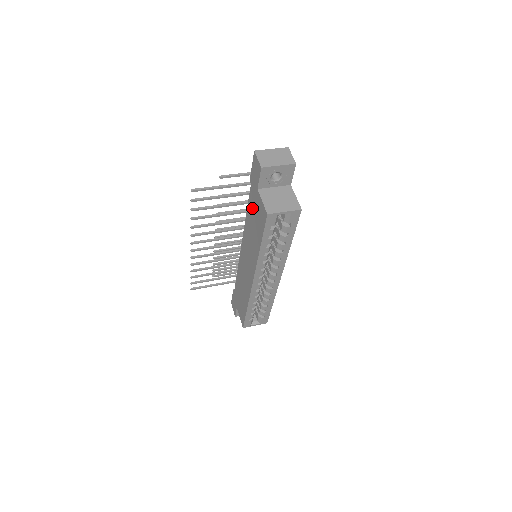
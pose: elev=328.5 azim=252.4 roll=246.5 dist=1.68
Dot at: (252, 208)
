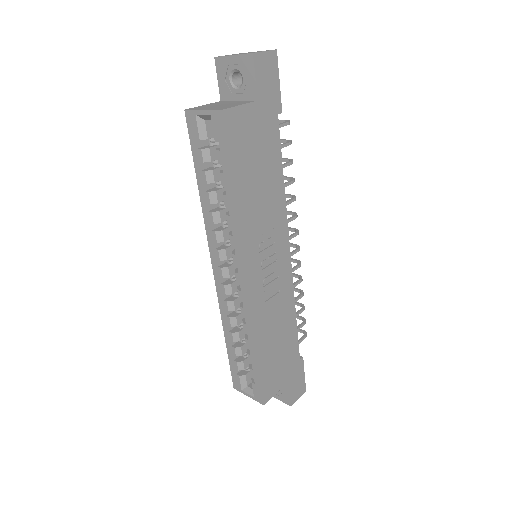
Dot at: occluded
